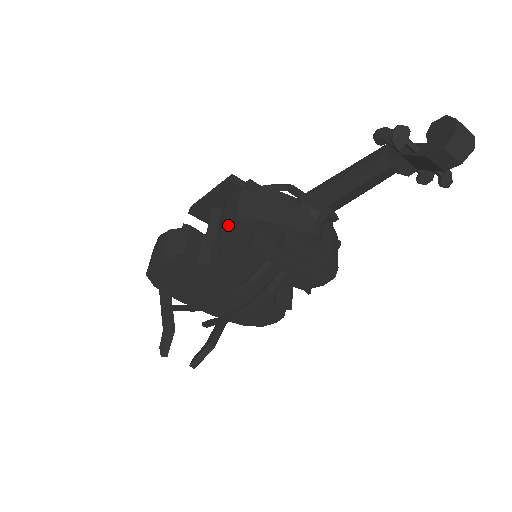
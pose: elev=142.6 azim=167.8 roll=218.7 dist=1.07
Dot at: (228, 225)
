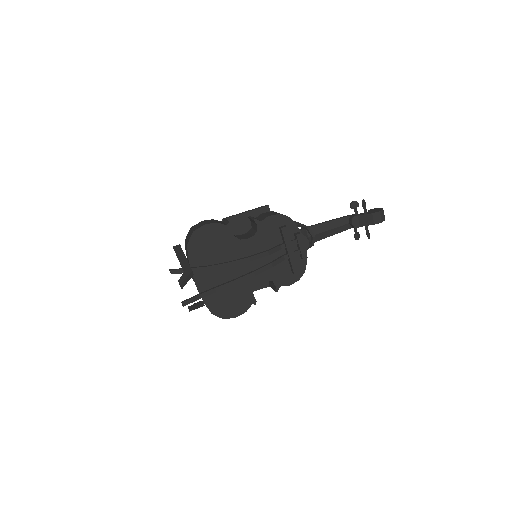
Dot at: (274, 215)
